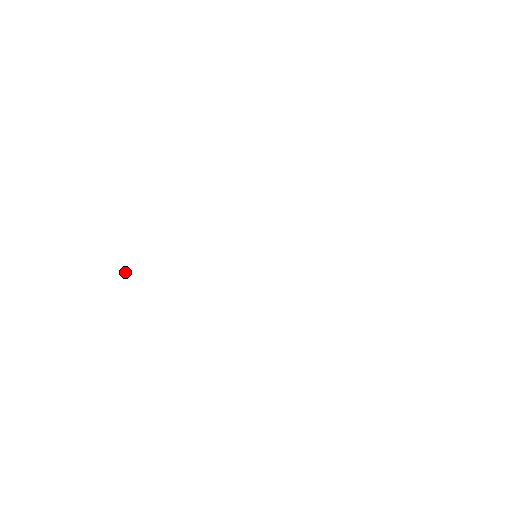
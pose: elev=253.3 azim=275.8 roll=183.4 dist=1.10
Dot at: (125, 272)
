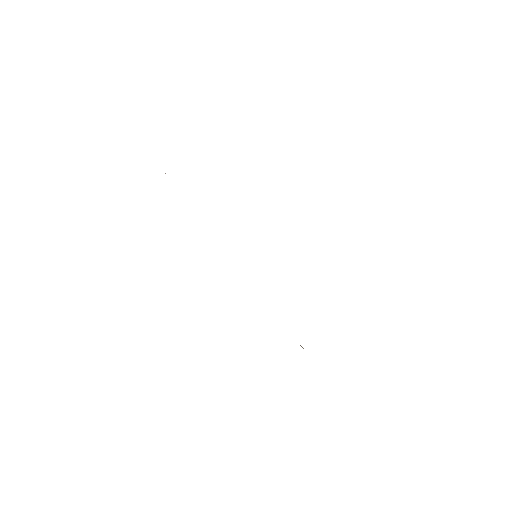
Dot at: occluded
